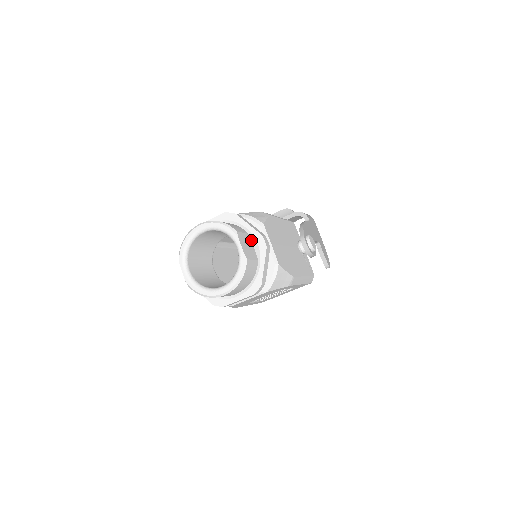
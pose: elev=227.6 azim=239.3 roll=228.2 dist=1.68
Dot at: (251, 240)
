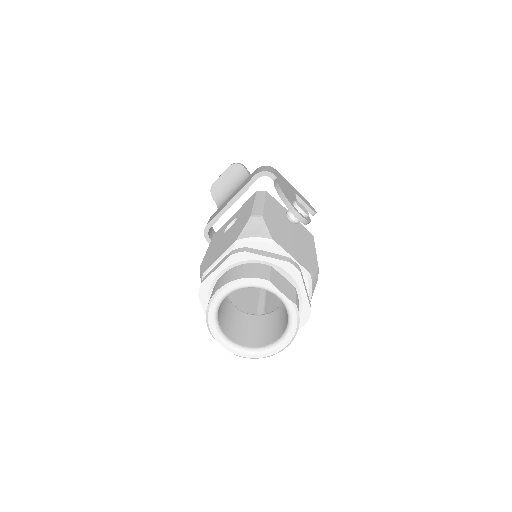
Dot at: (277, 271)
